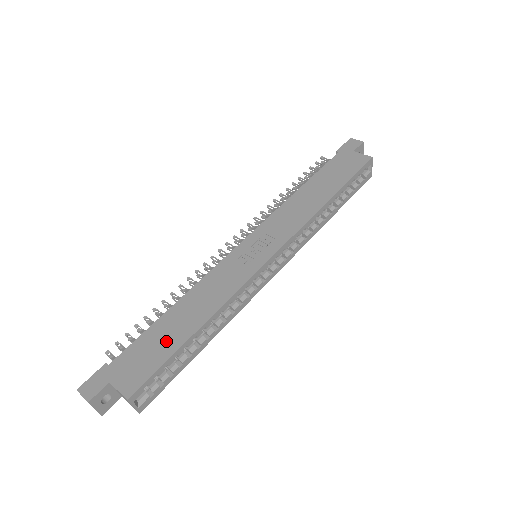
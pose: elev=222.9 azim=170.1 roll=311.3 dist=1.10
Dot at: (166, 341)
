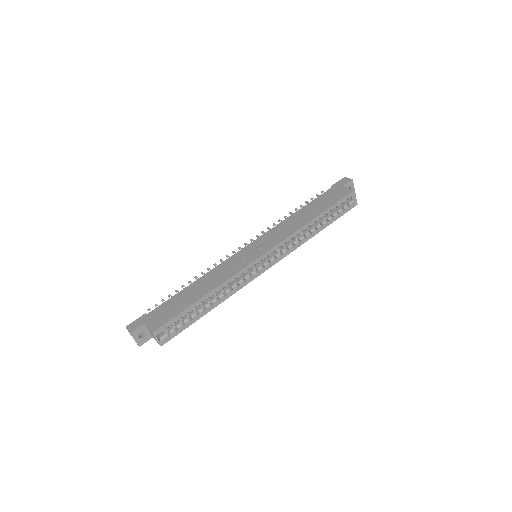
Dot at: (183, 302)
